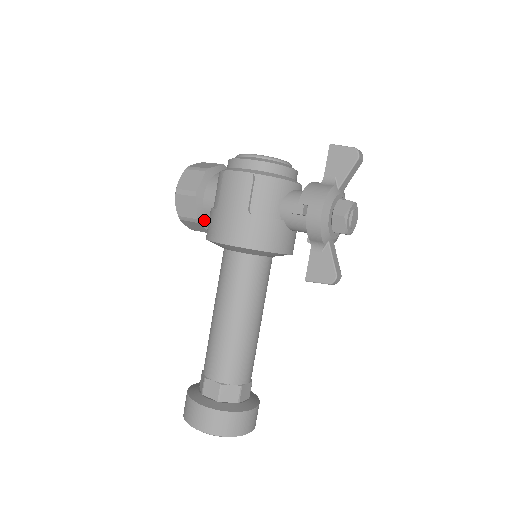
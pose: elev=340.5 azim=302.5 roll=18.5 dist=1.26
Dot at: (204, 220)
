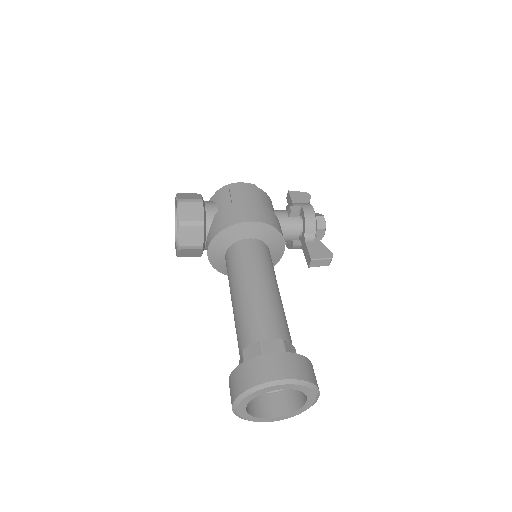
Dot at: (205, 227)
